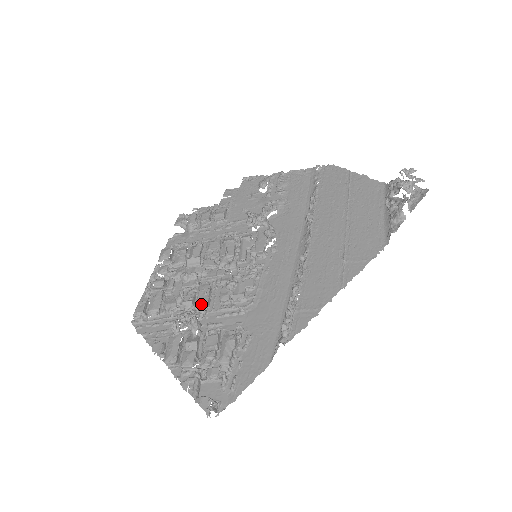
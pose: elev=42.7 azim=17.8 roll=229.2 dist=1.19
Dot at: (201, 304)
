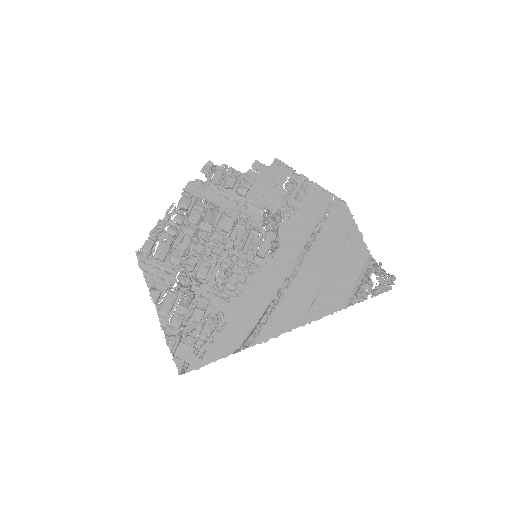
Dot at: (200, 275)
